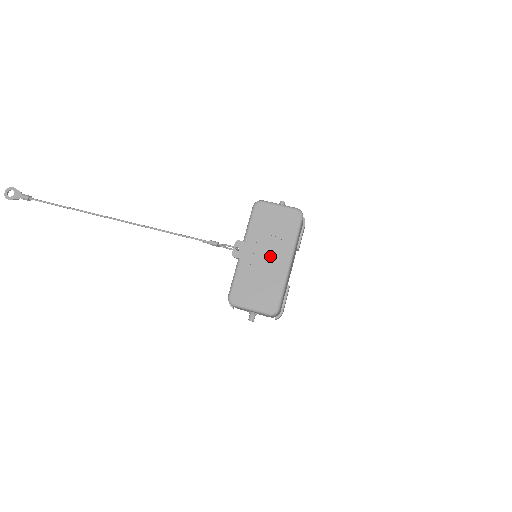
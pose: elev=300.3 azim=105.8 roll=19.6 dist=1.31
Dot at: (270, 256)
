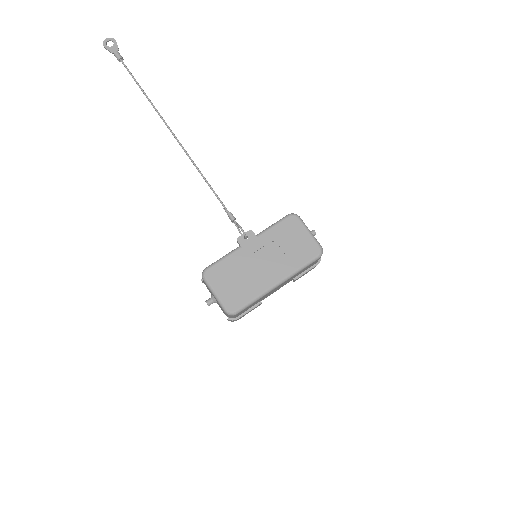
Dot at: (267, 265)
